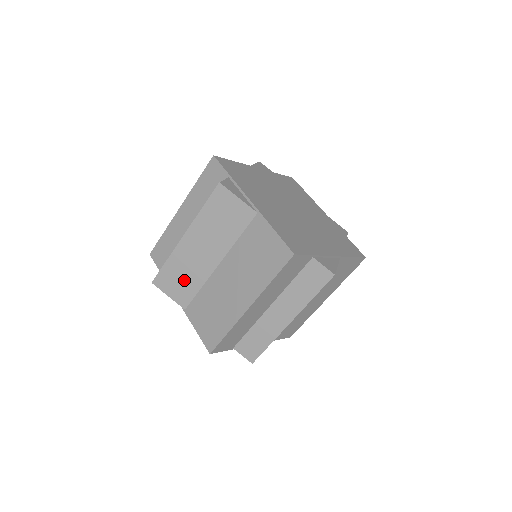
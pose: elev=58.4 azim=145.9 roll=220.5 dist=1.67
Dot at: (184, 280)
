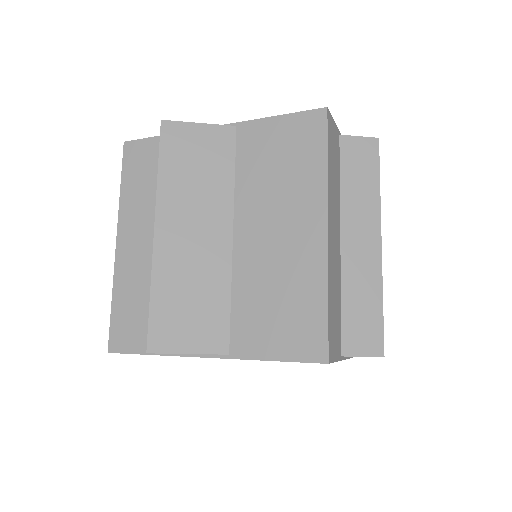
Dot at: (197, 303)
